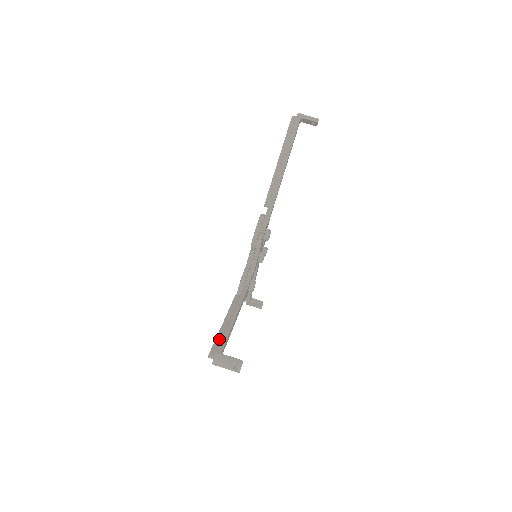
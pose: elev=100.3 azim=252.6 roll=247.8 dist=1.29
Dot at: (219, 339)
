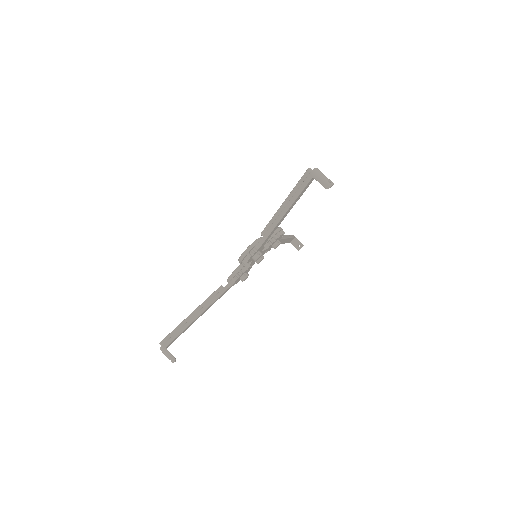
Dot at: (175, 331)
